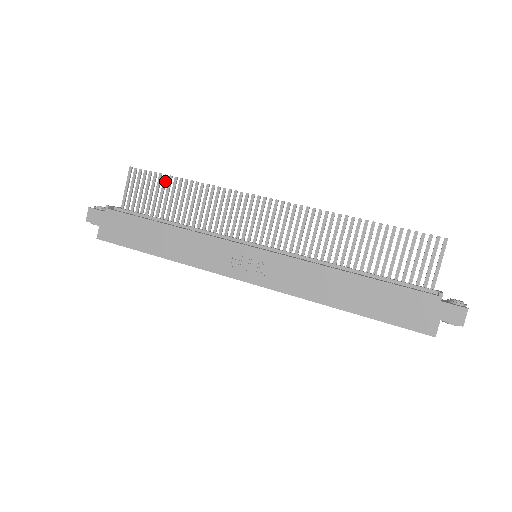
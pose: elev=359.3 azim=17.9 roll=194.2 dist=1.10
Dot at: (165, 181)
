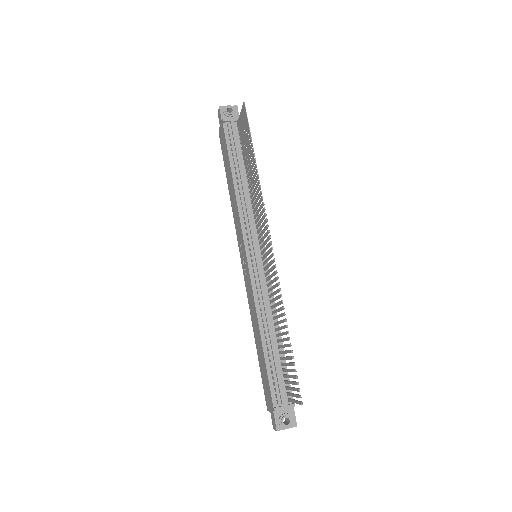
Dot at: (250, 142)
